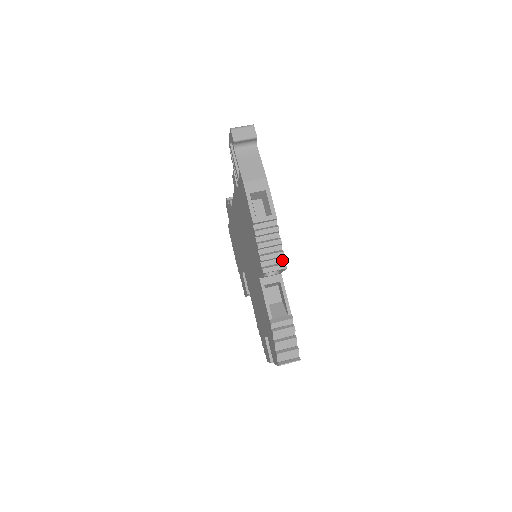
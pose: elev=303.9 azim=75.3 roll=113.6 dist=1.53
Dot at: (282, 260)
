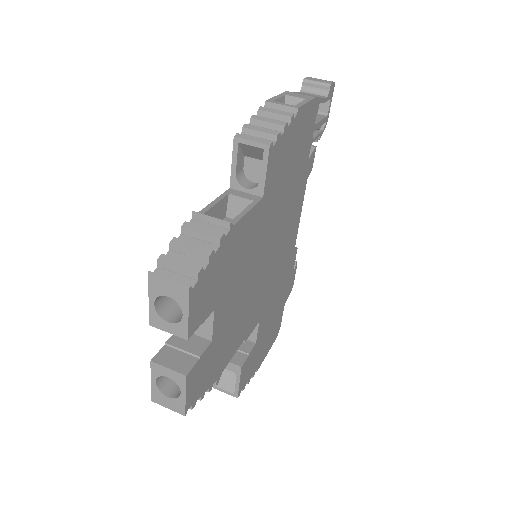
Dot at: occluded
